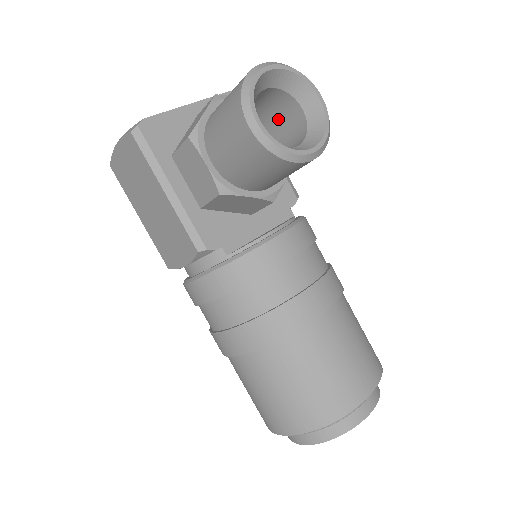
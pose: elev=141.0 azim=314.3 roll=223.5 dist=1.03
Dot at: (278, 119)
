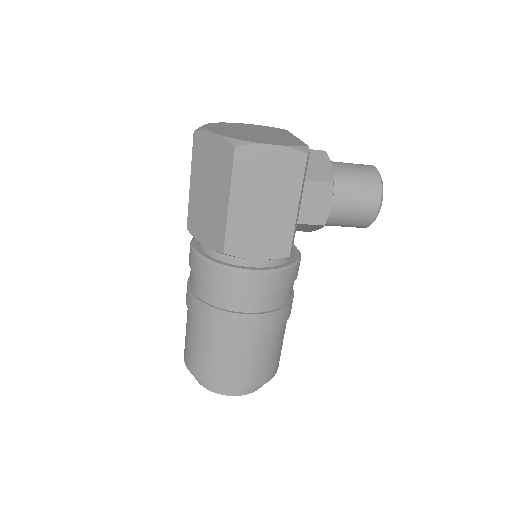
Dot at: occluded
